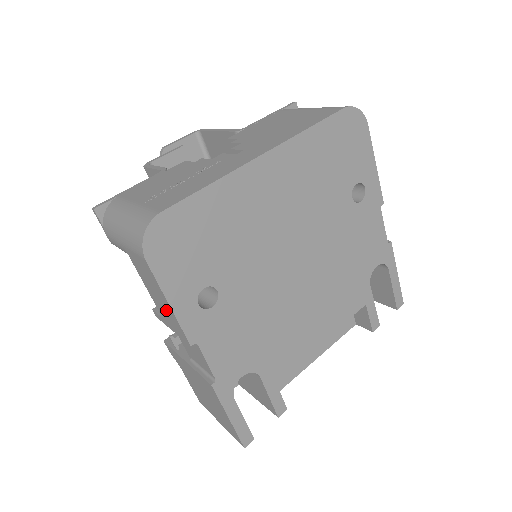
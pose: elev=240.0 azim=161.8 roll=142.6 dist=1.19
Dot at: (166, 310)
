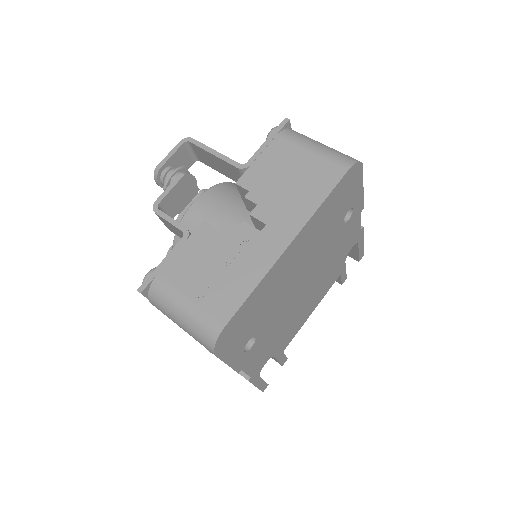
Dot at: occluded
